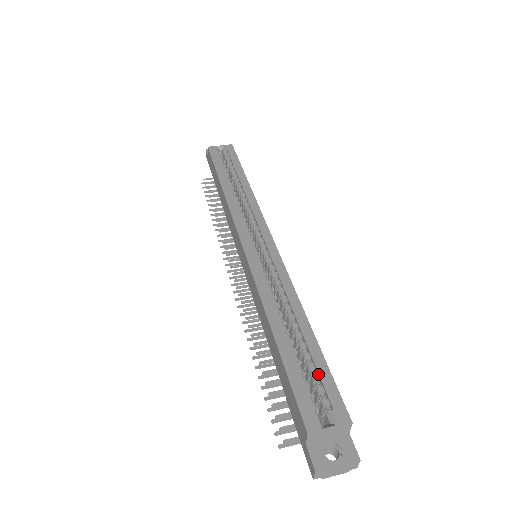
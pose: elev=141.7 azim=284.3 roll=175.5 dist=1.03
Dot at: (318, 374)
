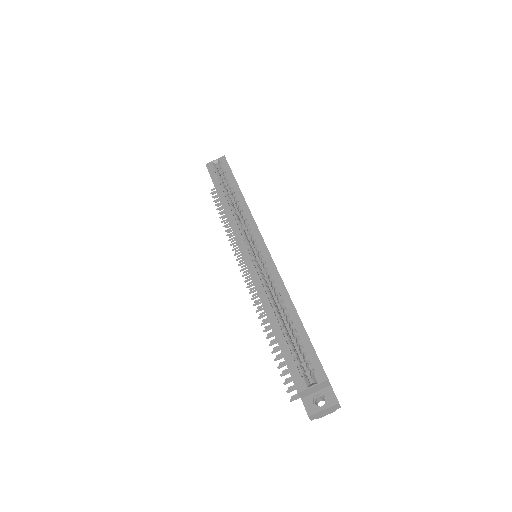
Dot at: (303, 348)
